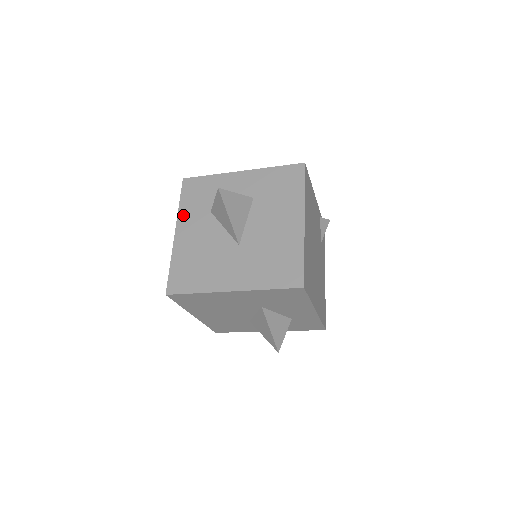
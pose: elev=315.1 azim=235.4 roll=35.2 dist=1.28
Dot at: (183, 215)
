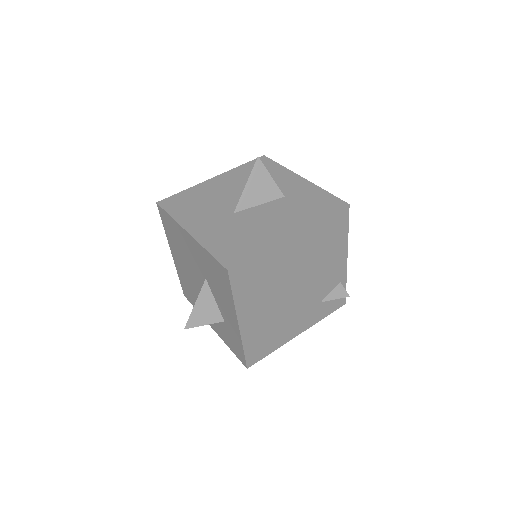
Dot at: (232, 172)
